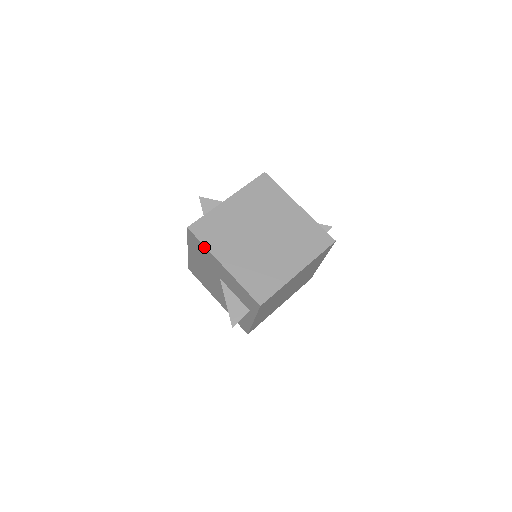
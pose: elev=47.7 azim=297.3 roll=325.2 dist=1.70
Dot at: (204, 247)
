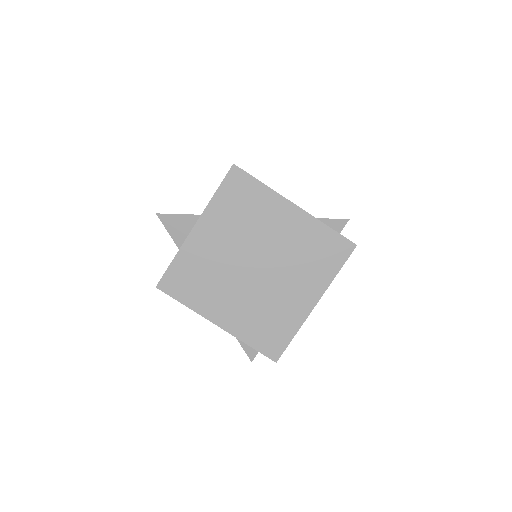
Dot at: (186, 305)
